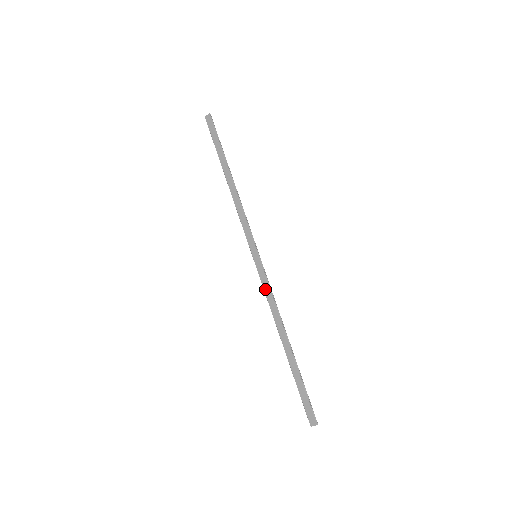
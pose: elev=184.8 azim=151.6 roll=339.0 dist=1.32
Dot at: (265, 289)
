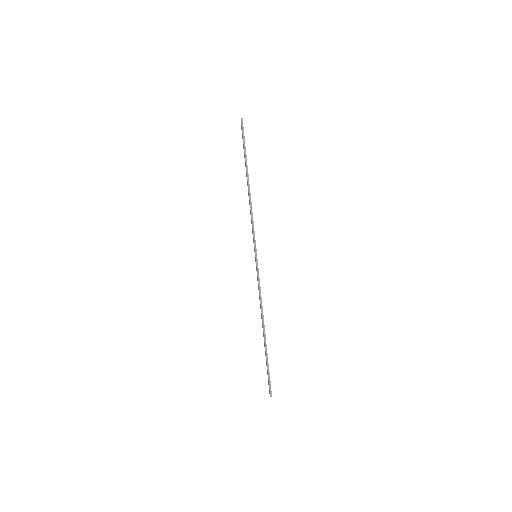
Dot at: (258, 285)
